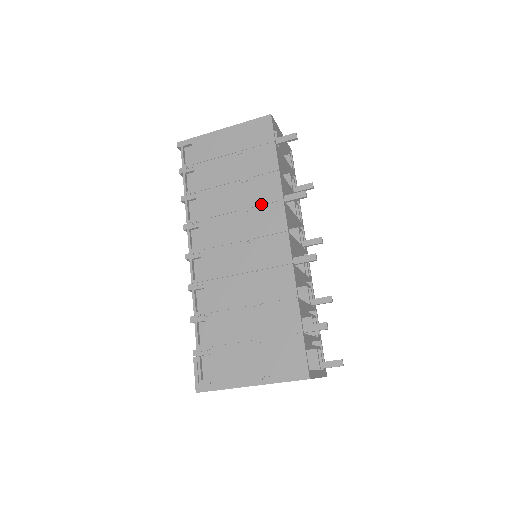
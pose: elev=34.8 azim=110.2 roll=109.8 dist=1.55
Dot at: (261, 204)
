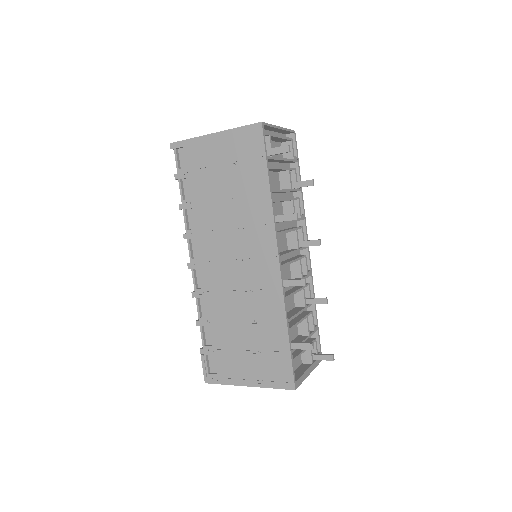
Dot at: (253, 224)
